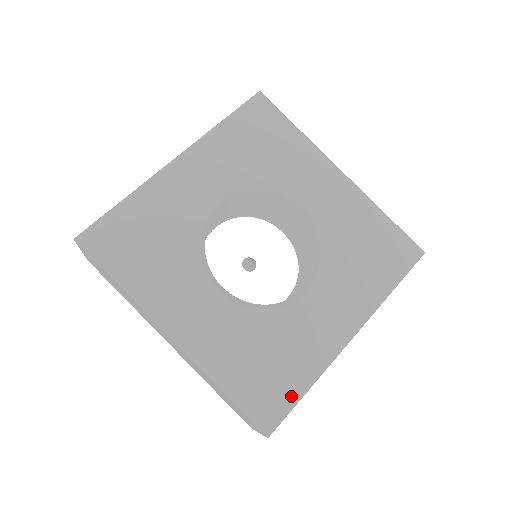
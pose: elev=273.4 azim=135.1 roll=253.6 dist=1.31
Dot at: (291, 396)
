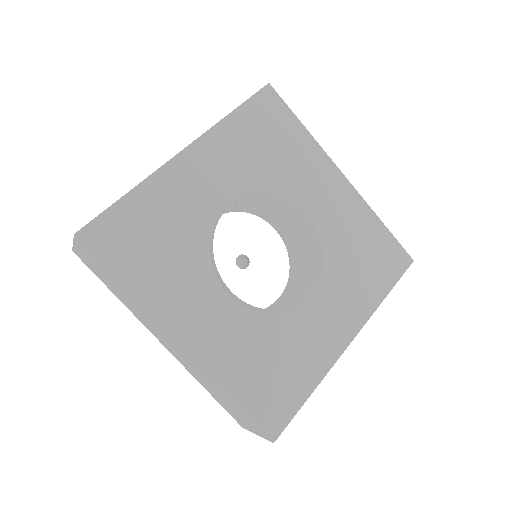
Dot at: (295, 401)
